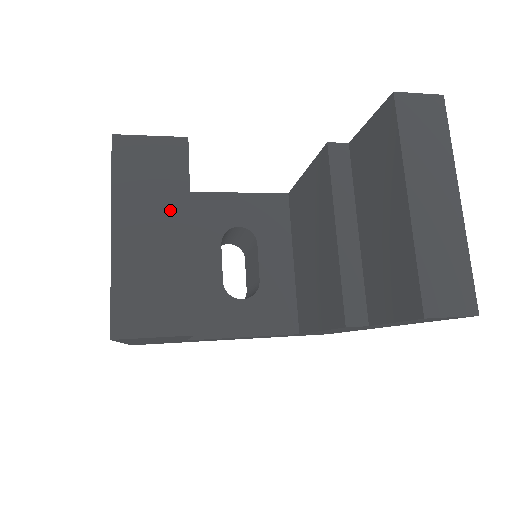
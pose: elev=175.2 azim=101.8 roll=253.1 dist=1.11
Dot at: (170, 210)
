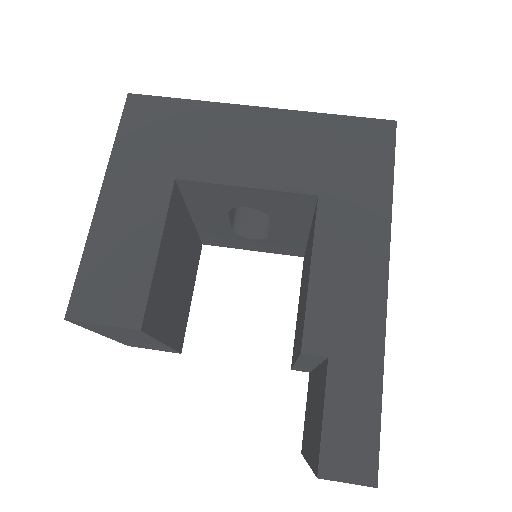
Dot at: (143, 339)
